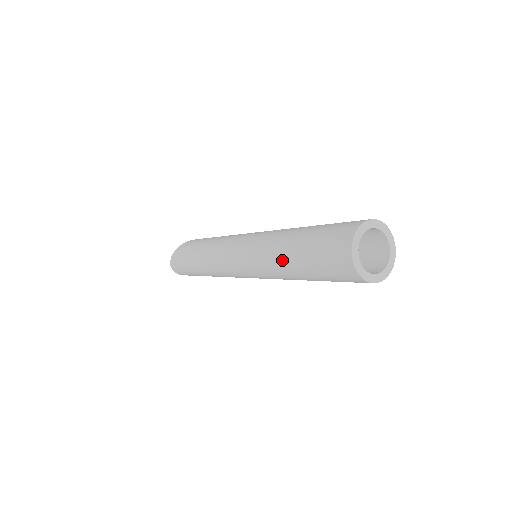
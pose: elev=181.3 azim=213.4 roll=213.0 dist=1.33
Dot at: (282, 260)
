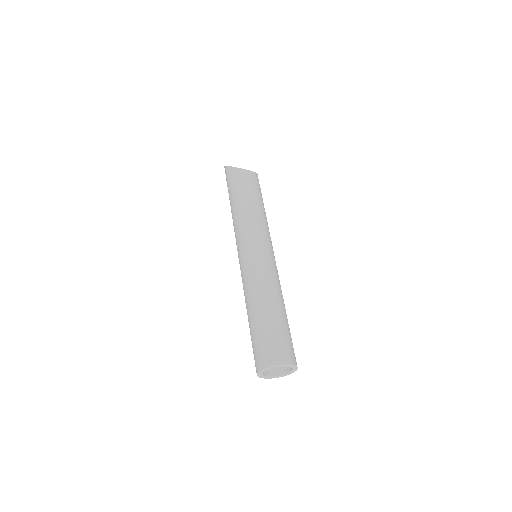
Dot at: occluded
